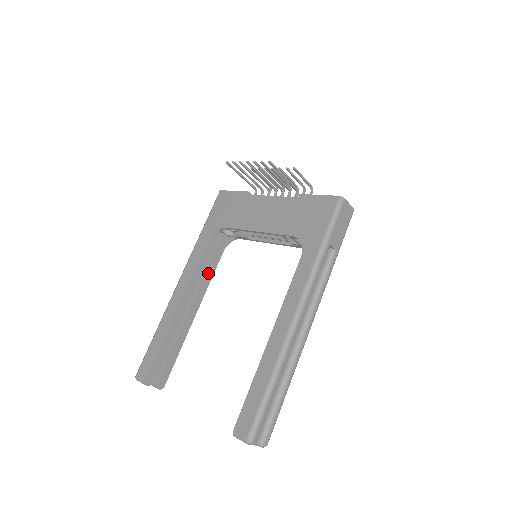
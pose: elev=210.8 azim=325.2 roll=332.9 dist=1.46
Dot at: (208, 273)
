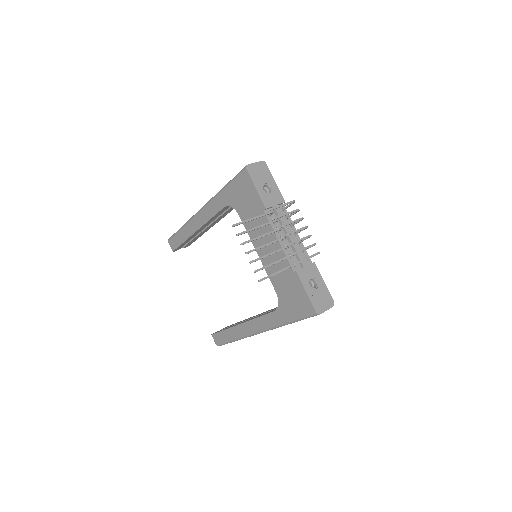
Dot at: (226, 213)
